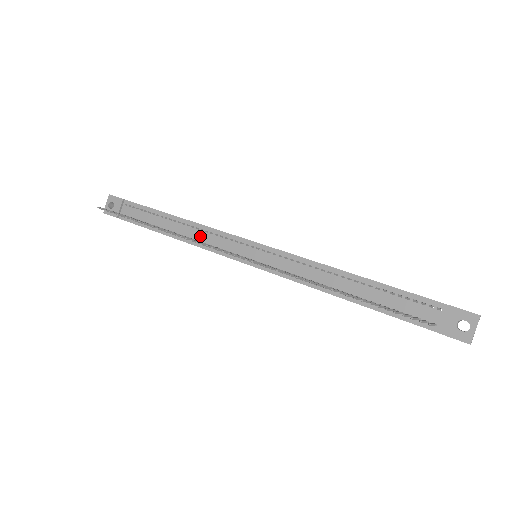
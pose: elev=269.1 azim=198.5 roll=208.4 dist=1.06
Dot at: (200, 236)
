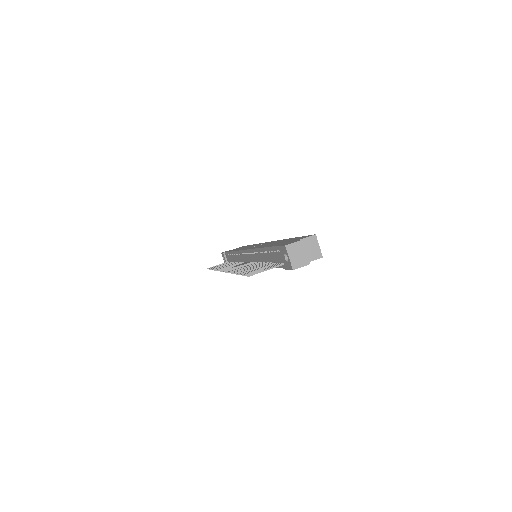
Dot at: (238, 259)
